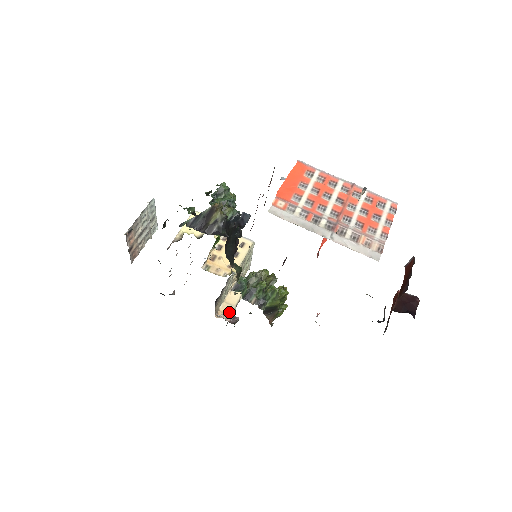
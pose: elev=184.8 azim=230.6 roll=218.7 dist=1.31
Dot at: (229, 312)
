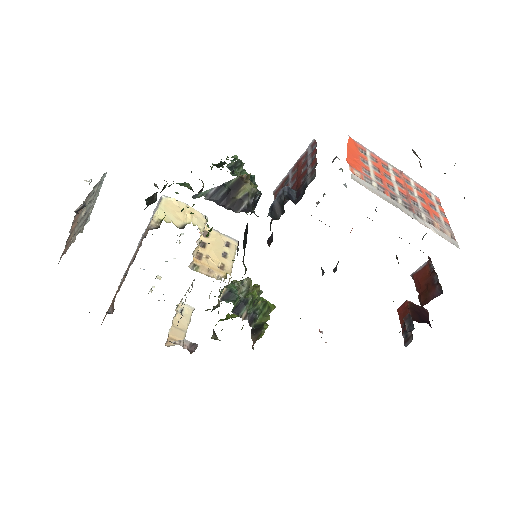
Dot at: (181, 339)
